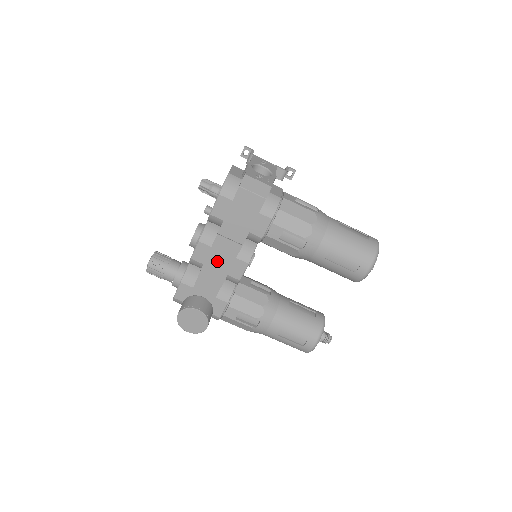
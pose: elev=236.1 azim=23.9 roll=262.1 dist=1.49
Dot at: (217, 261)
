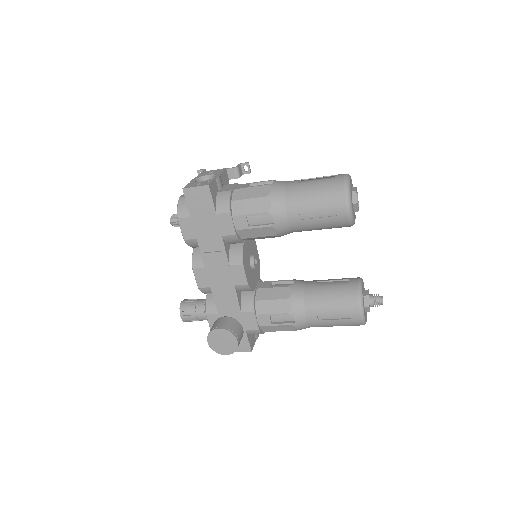
Dot at: (218, 278)
